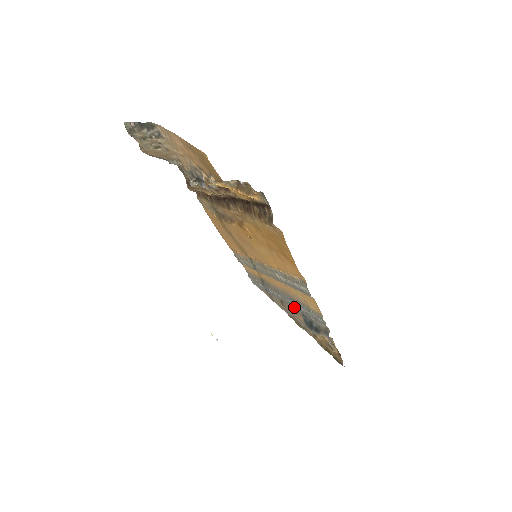
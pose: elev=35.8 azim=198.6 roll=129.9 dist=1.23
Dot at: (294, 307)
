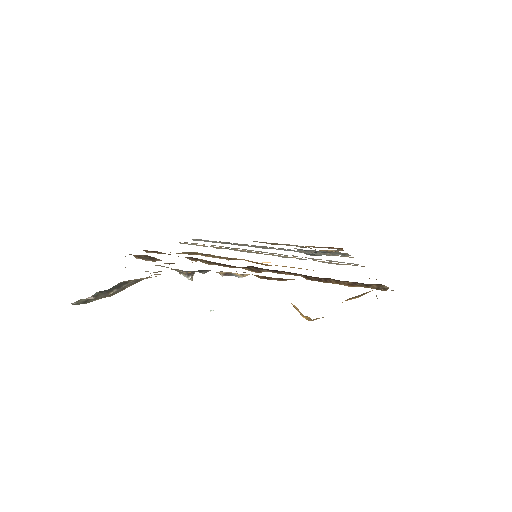
Dot at: occluded
